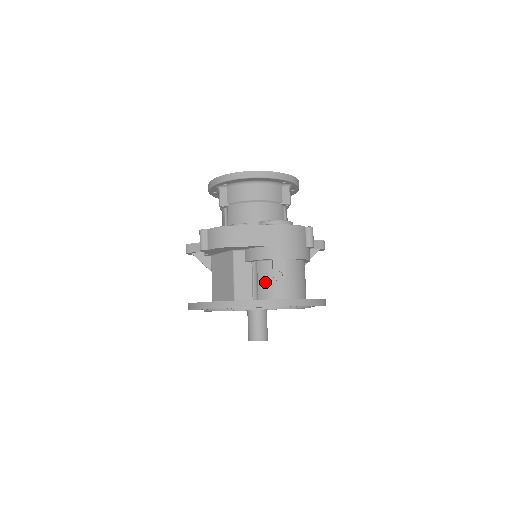
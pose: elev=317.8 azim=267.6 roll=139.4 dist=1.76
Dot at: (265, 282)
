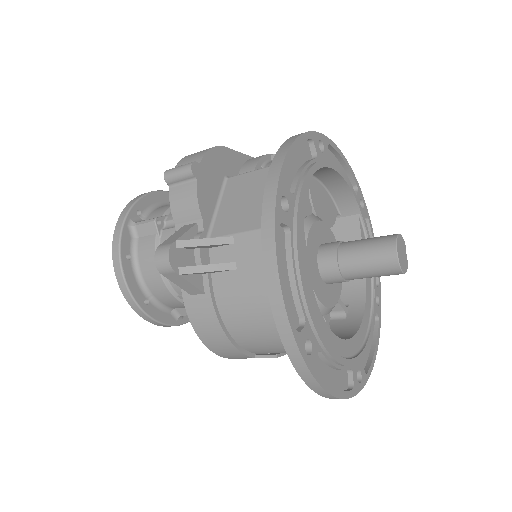
Dot at: occluded
